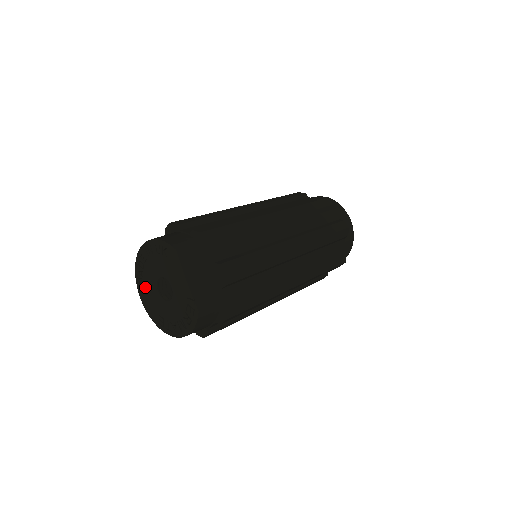
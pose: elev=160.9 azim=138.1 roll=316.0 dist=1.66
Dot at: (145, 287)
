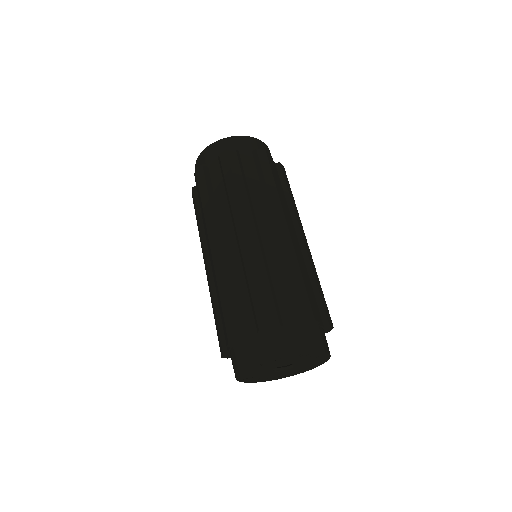
Dot at: (261, 368)
